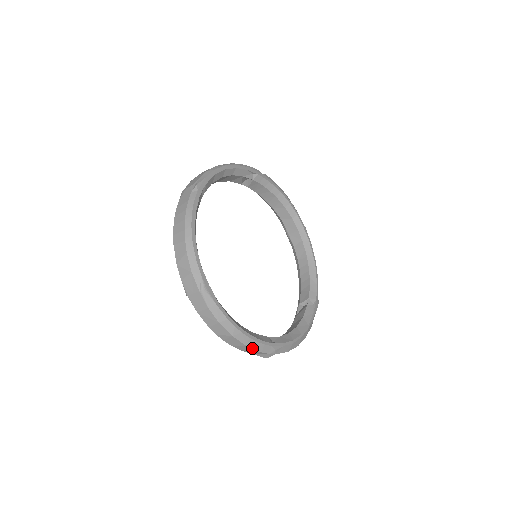
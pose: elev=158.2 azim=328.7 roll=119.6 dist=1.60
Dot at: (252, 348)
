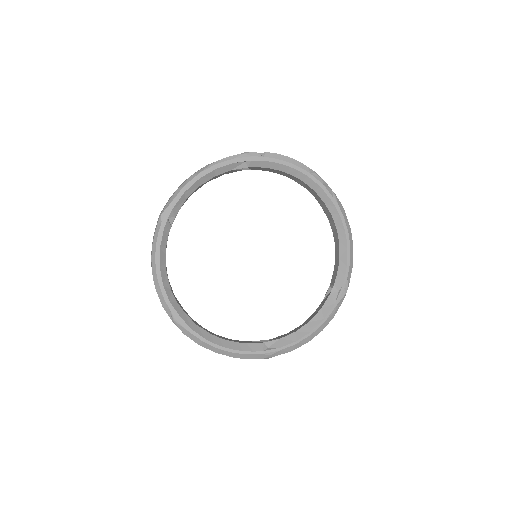
Dot at: (240, 358)
